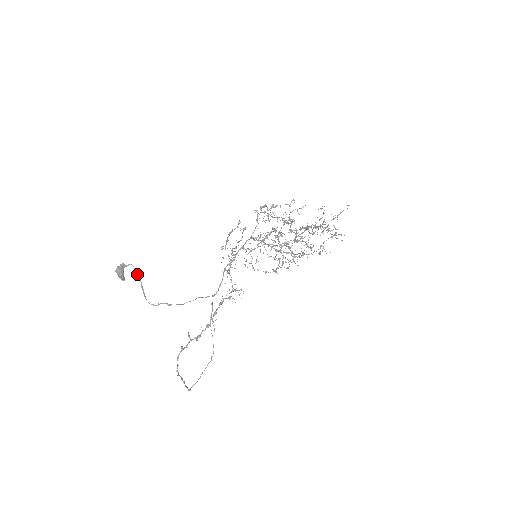
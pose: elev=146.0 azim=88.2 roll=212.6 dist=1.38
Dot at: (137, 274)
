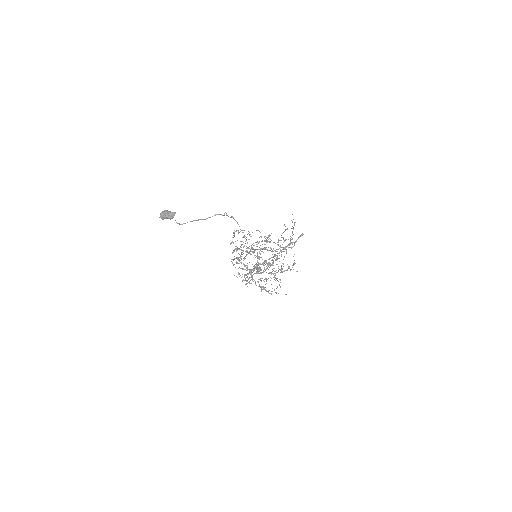
Dot at: (180, 224)
